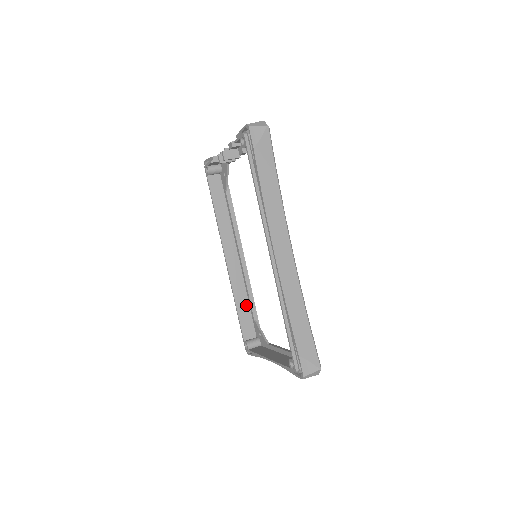
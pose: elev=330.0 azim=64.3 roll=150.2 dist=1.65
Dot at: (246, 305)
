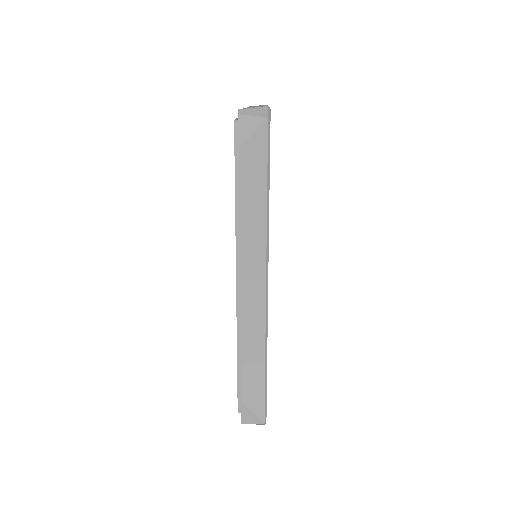
Dot at: occluded
